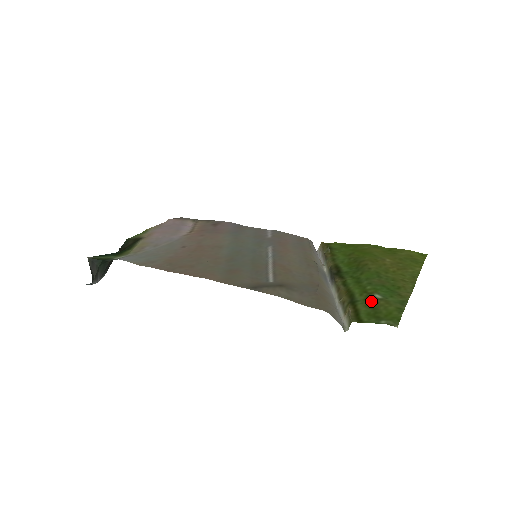
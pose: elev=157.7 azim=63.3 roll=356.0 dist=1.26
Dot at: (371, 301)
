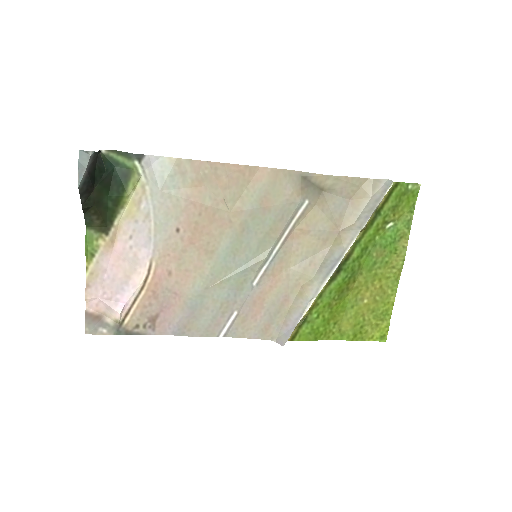
Dot at: (389, 216)
